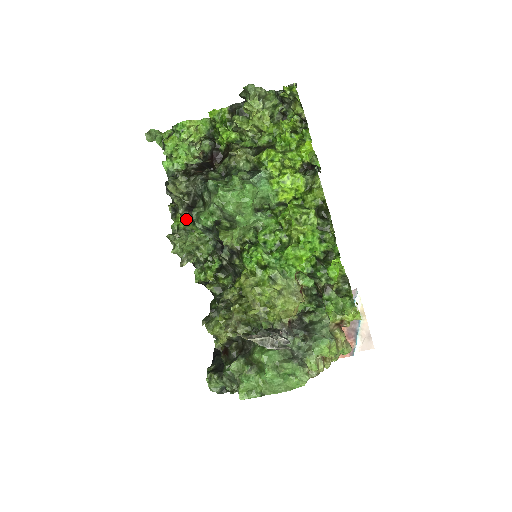
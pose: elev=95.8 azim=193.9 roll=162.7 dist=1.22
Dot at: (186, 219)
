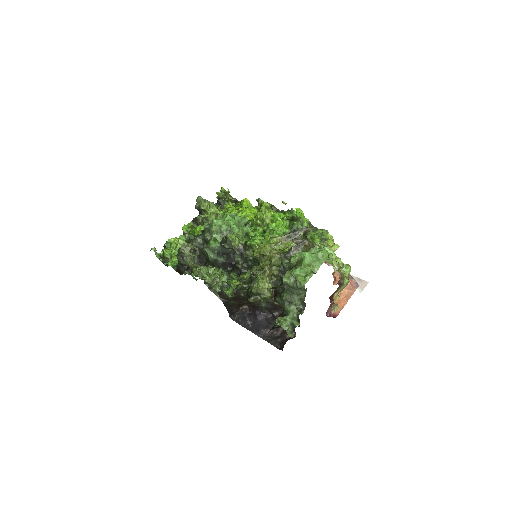
Dot at: occluded
